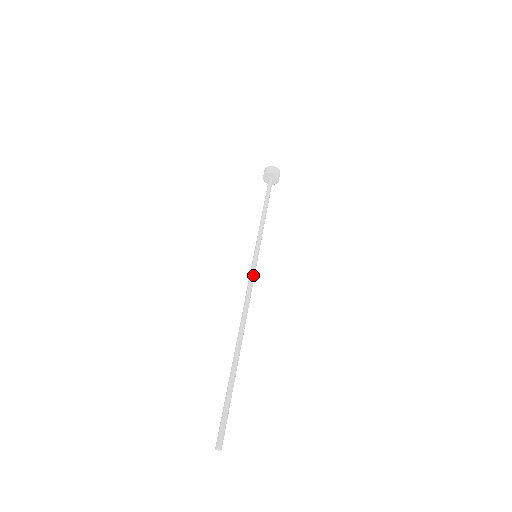
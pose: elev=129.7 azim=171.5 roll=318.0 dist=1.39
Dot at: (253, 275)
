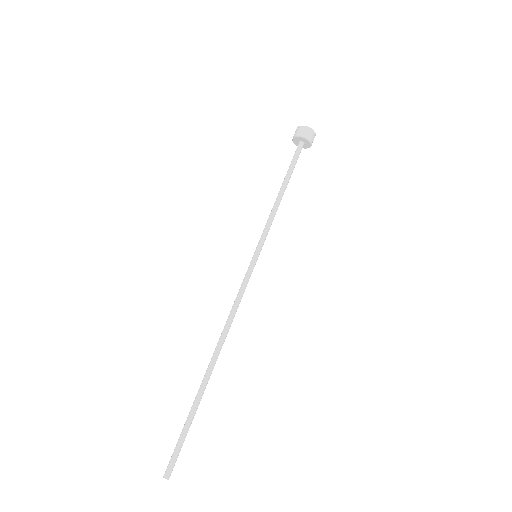
Dot at: (243, 282)
